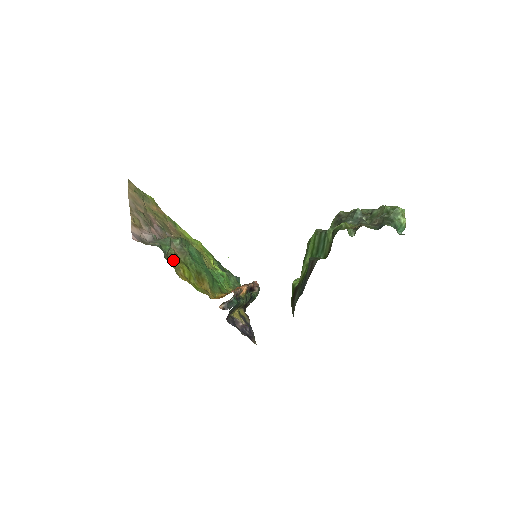
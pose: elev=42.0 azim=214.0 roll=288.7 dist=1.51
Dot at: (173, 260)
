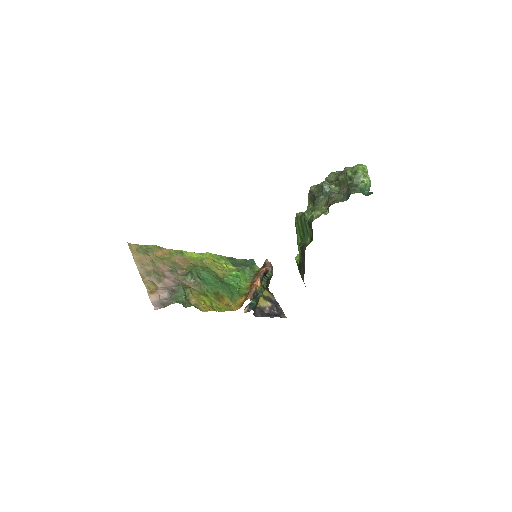
Dot at: (192, 298)
